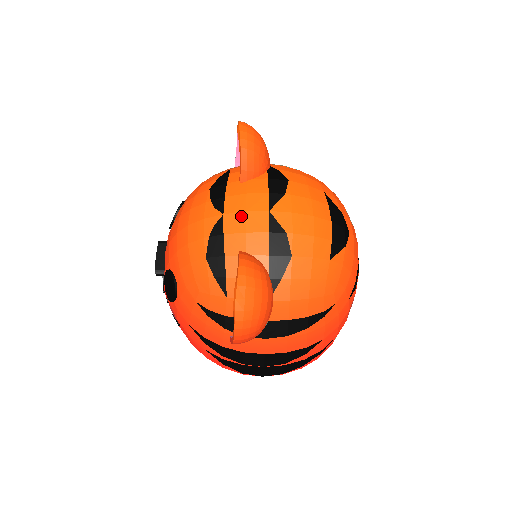
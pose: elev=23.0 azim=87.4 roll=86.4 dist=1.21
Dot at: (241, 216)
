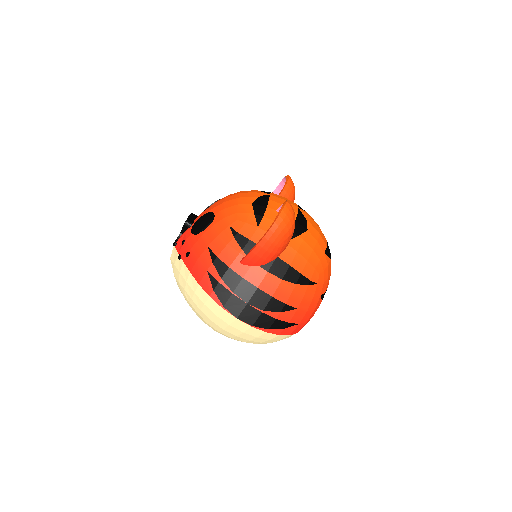
Dot at: (282, 199)
